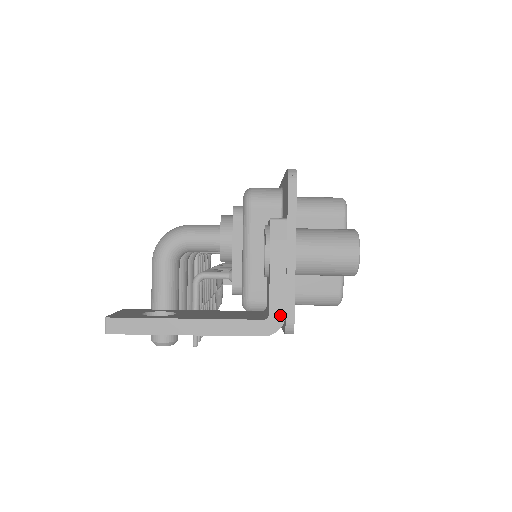
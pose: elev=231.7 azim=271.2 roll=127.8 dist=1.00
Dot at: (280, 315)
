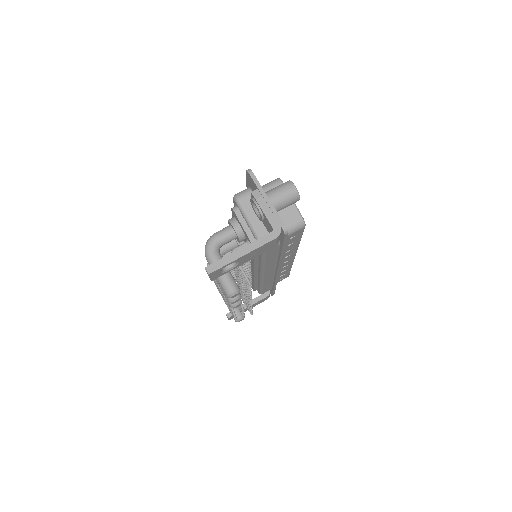
Dot at: (278, 226)
